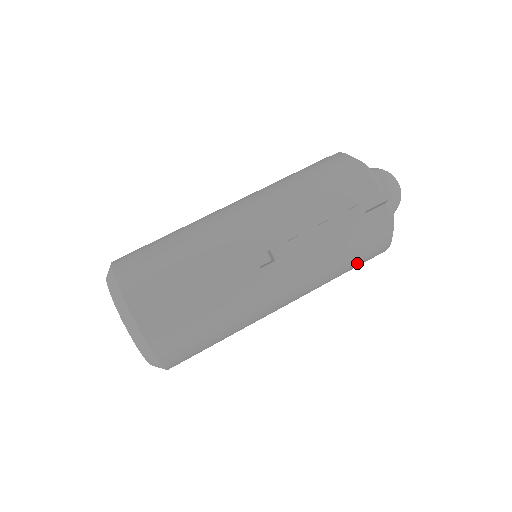
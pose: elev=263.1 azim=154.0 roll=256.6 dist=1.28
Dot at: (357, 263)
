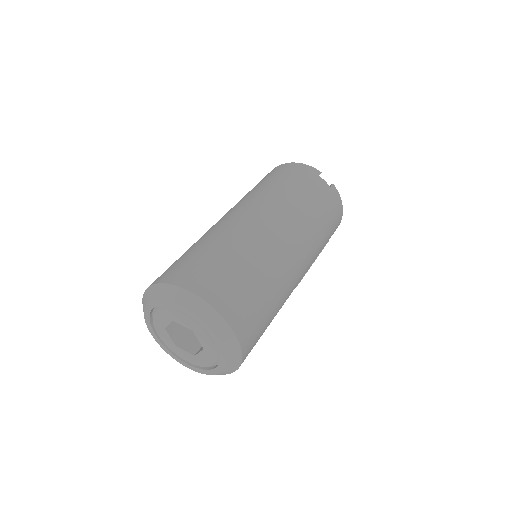
Dot at: occluded
